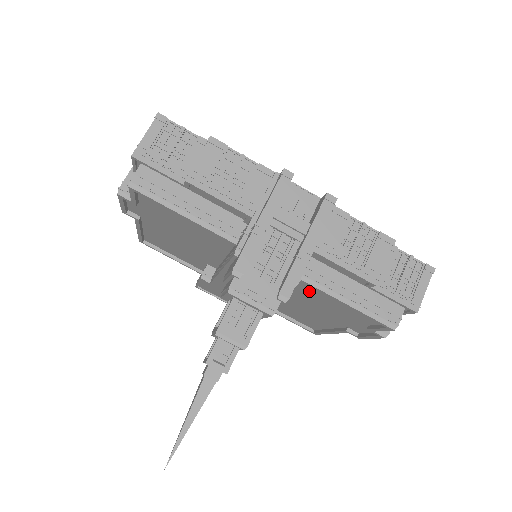
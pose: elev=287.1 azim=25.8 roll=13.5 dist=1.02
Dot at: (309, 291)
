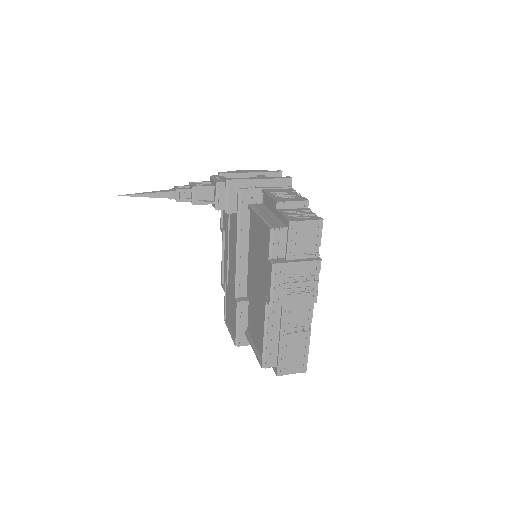
Dot at: (255, 235)
